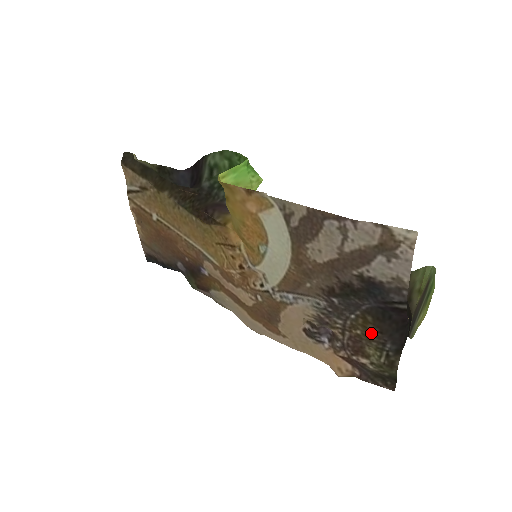
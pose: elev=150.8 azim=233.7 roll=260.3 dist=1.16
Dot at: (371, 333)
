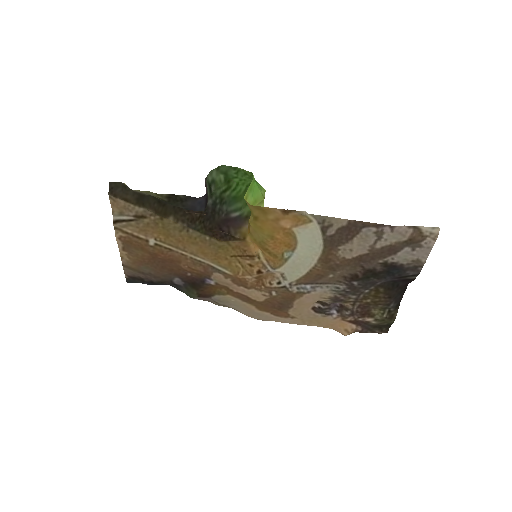
Dot at: (380, 299)
